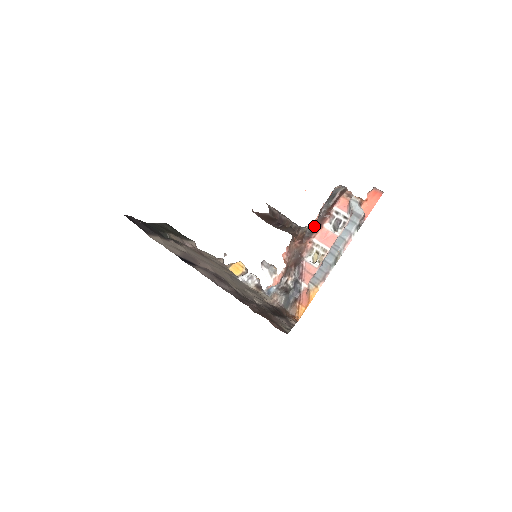
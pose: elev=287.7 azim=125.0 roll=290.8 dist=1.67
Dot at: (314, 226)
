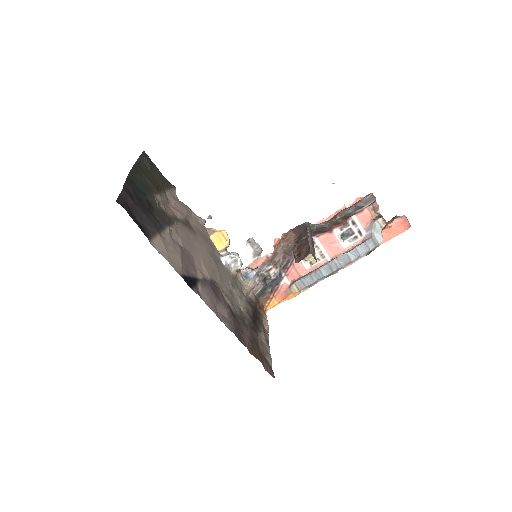
Dot at: (324, 228)
